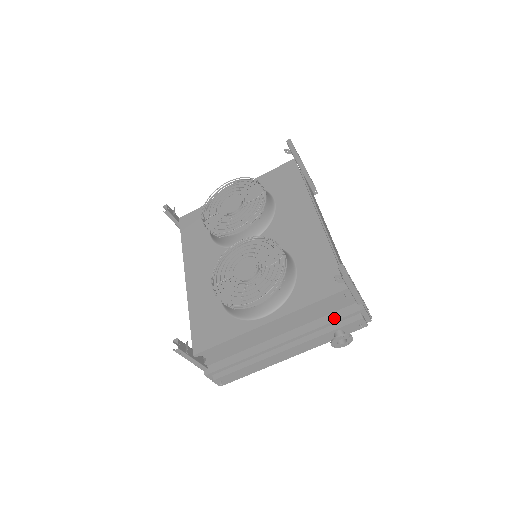
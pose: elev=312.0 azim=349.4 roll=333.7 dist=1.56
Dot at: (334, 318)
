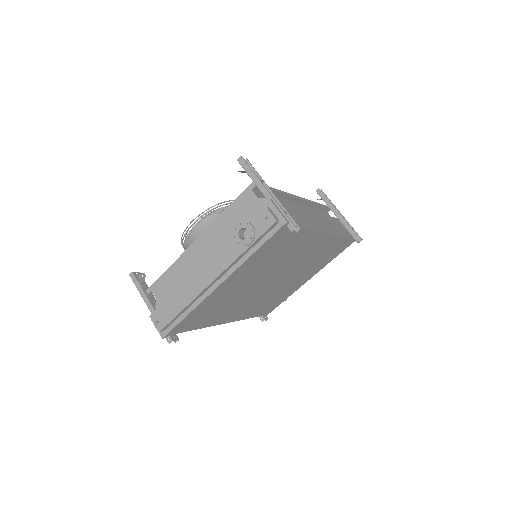
Dot at: (247, 221)
